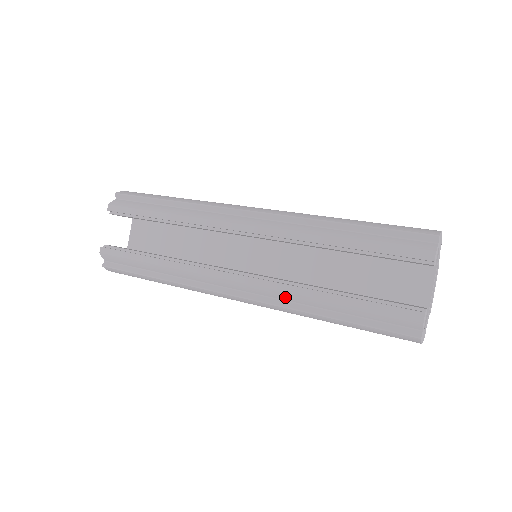
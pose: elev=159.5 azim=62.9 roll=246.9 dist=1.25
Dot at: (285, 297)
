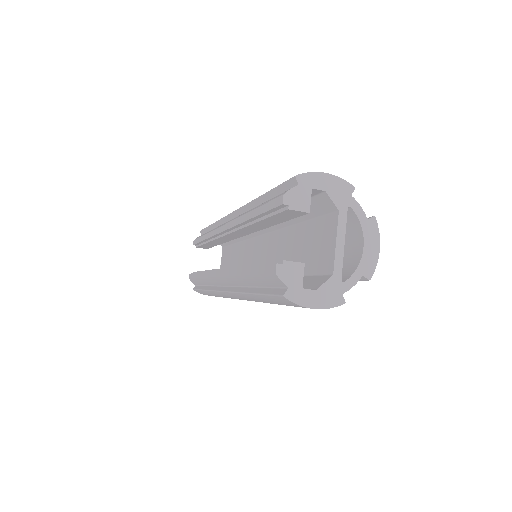
Dot at: (235, 282)
